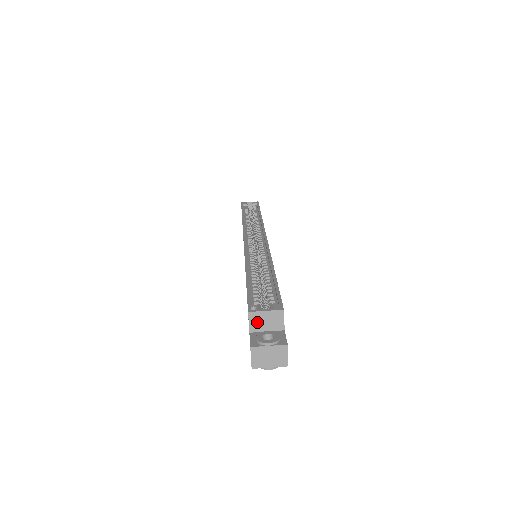
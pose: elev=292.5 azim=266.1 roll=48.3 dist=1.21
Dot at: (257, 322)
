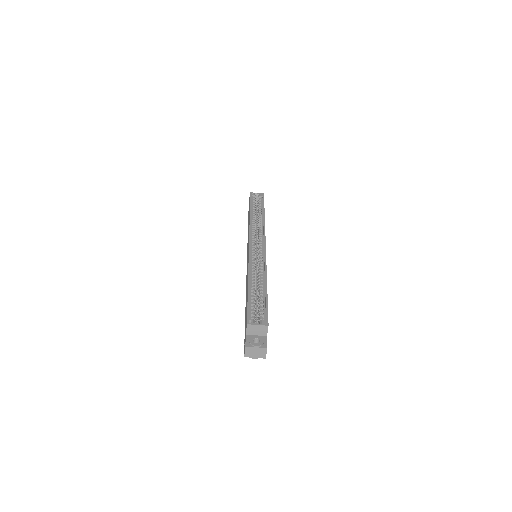
Dot at: (251, 330)
